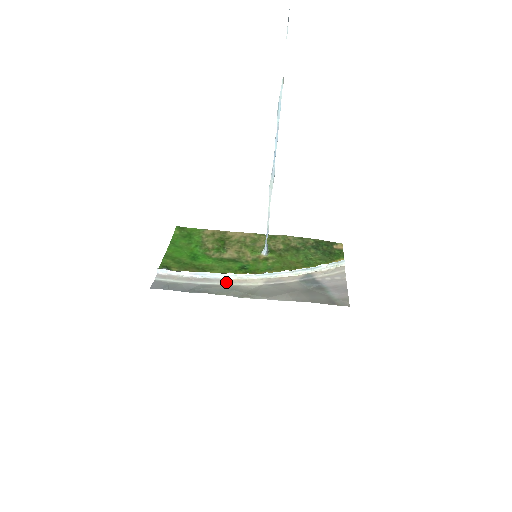
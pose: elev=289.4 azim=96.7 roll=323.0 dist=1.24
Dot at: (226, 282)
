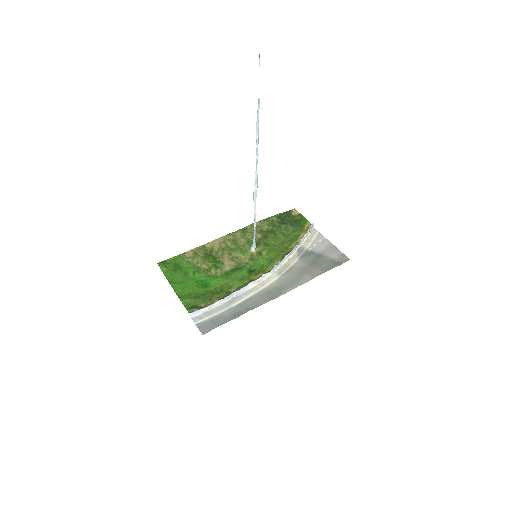
Dot at: (252, 292)
